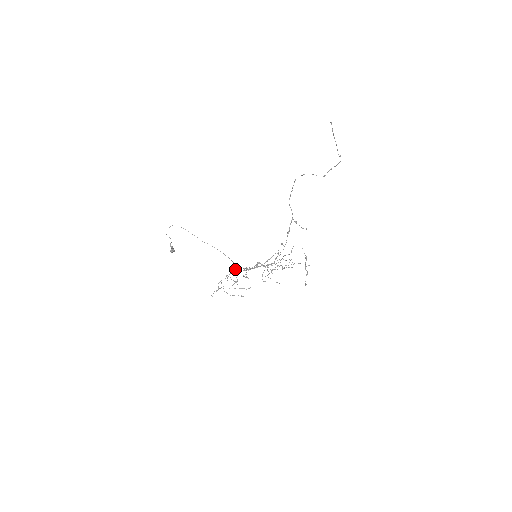
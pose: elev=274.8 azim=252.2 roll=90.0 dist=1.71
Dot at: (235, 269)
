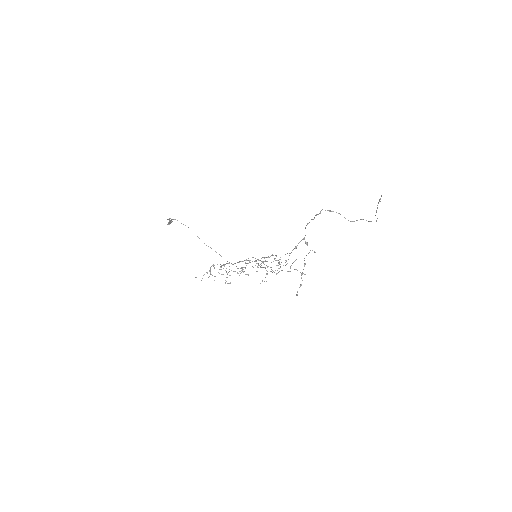
Dot at: occluded
